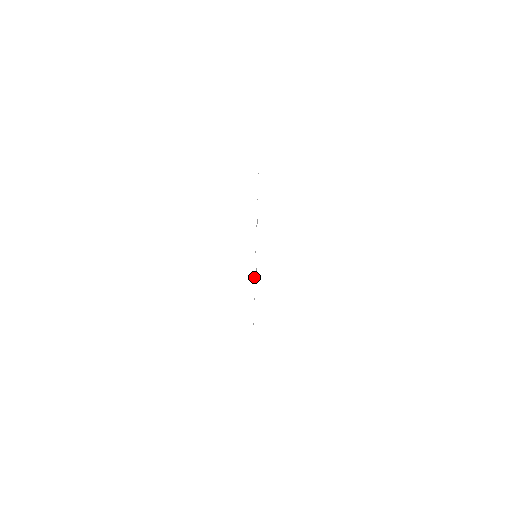
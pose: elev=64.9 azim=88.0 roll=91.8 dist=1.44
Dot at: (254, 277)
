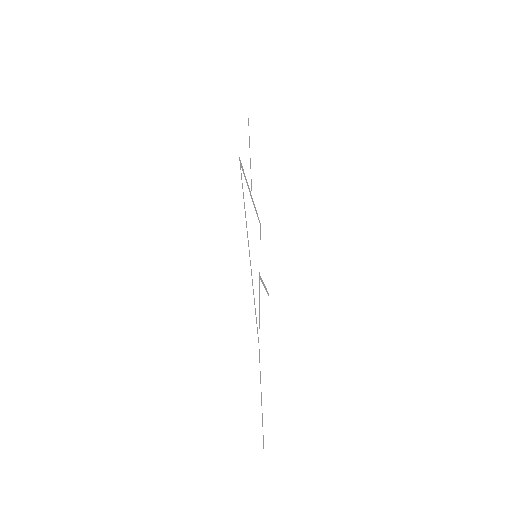
Dot at: (260, 223)
